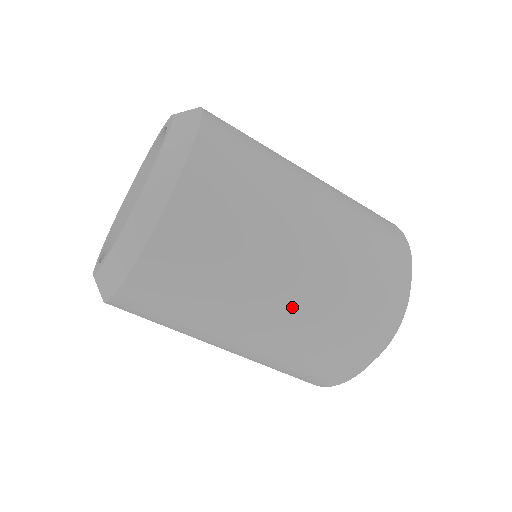
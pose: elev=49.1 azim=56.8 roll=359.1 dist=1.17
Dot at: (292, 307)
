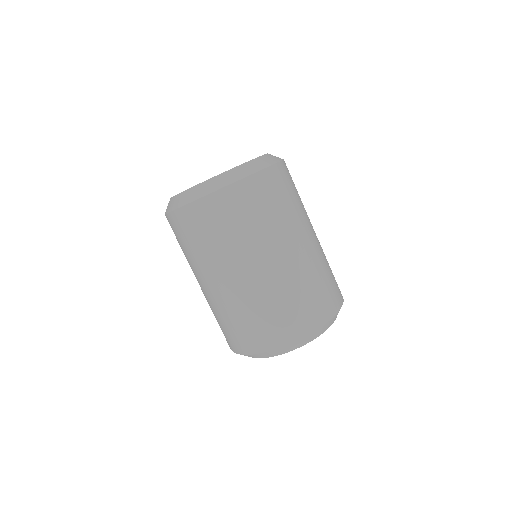
Dot at: (313, 246)
